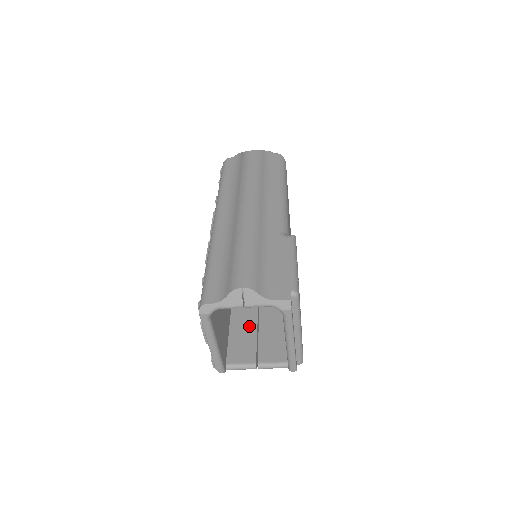
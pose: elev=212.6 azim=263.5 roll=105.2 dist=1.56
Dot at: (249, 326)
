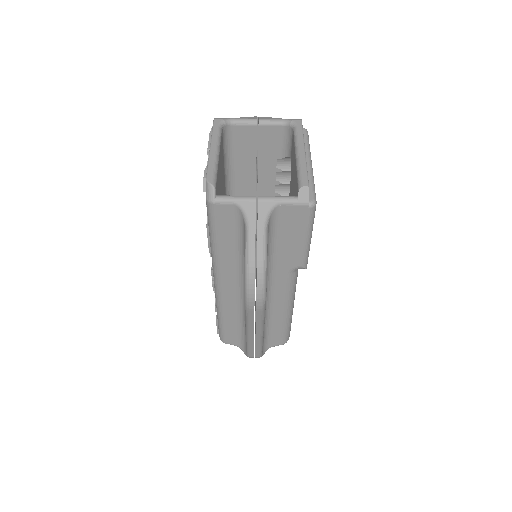
Dot at: occluded
